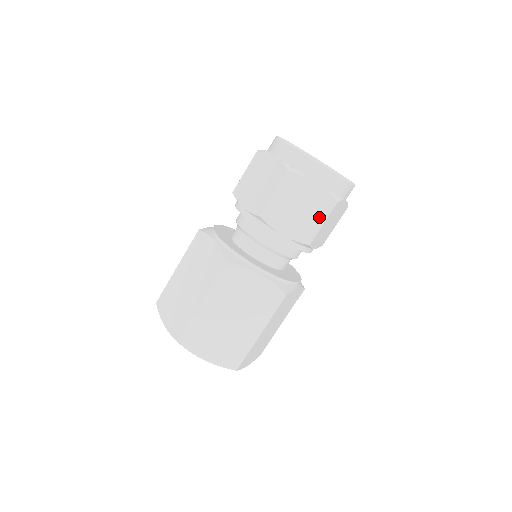
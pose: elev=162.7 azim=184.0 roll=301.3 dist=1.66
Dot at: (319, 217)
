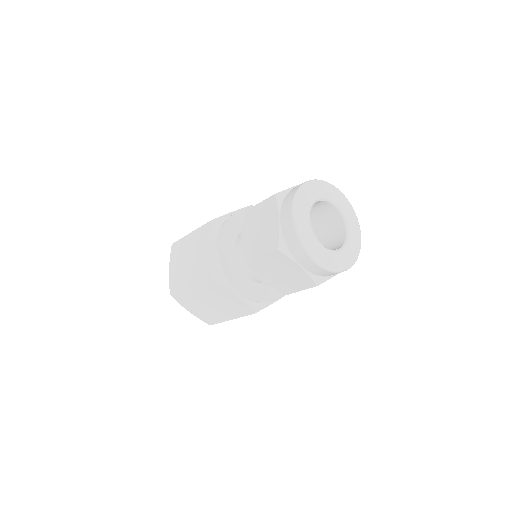
Dot at: (263, 248)
